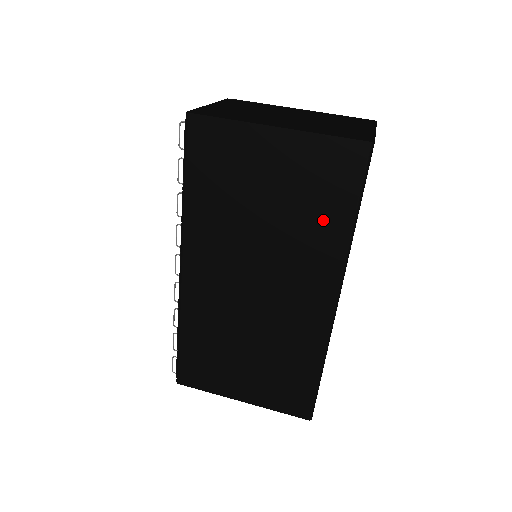
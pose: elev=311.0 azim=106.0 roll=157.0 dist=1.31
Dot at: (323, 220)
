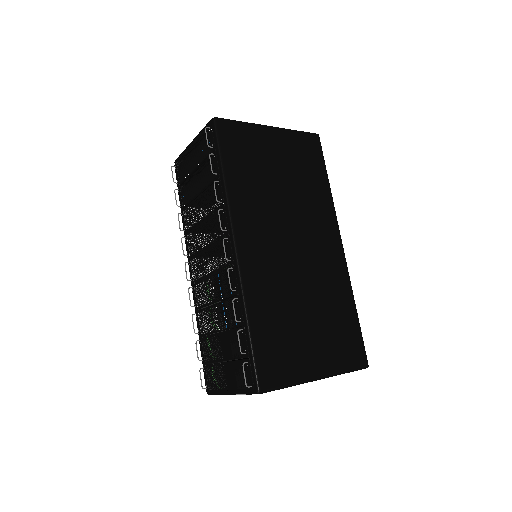
Dot at: (314, 183)
